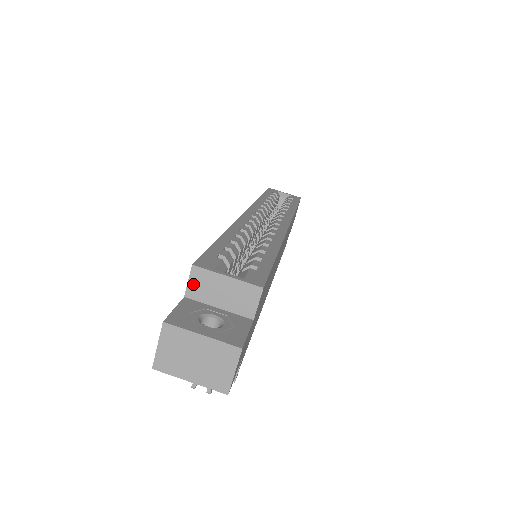
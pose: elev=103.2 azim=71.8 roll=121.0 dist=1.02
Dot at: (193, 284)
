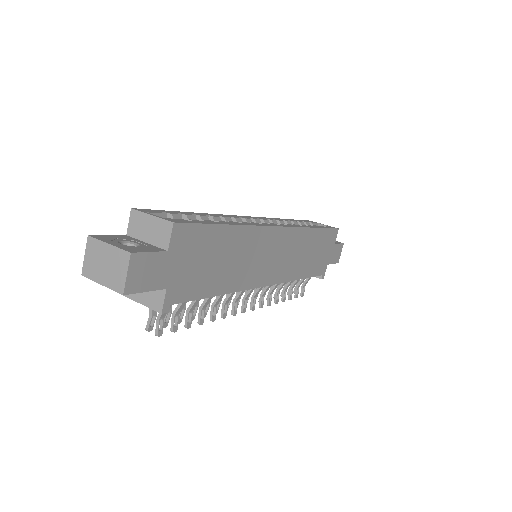
Dot at: (131, 224)
